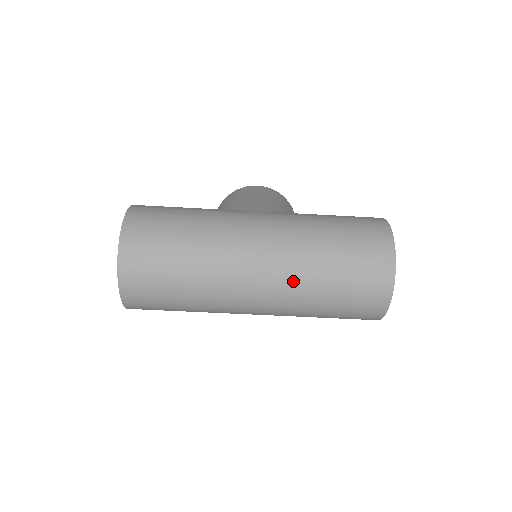
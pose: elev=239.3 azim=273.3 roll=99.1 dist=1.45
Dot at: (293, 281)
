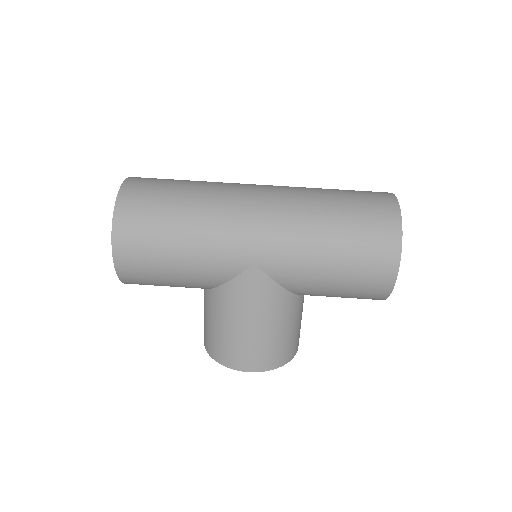
Dot at: (295, 188)
